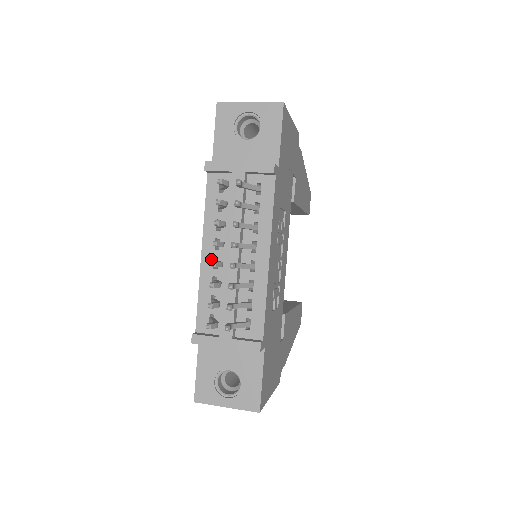
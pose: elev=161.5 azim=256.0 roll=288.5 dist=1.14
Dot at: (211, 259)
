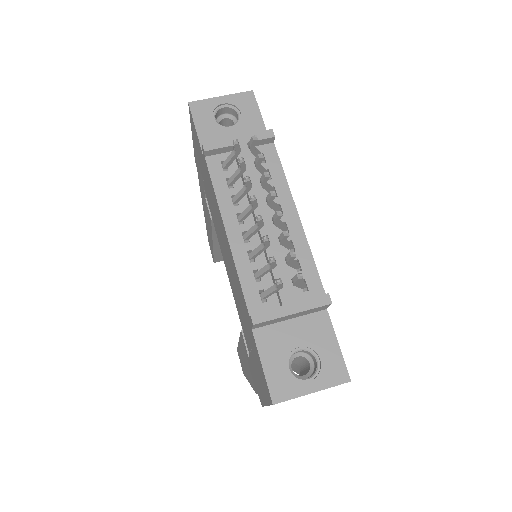
Dot at: (239, 235)
